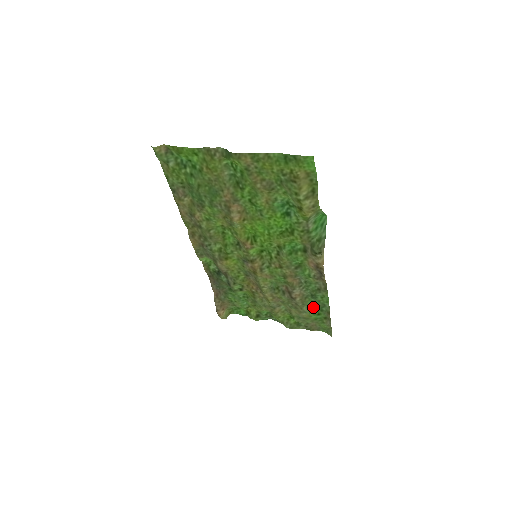
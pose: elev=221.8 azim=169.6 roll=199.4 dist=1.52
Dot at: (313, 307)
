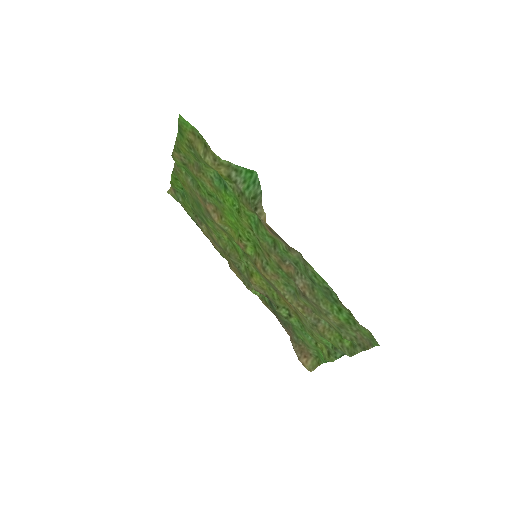
Dot at: (328, 300)
